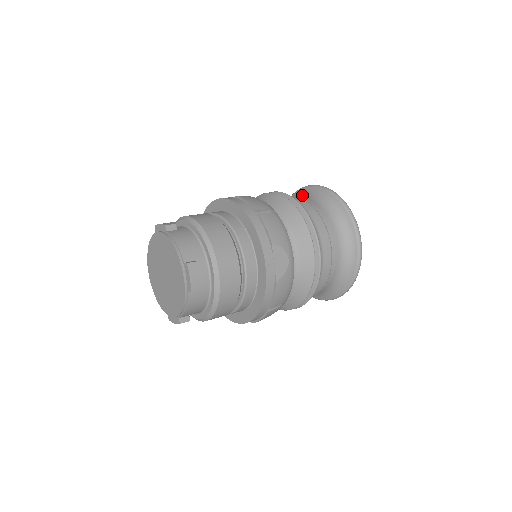
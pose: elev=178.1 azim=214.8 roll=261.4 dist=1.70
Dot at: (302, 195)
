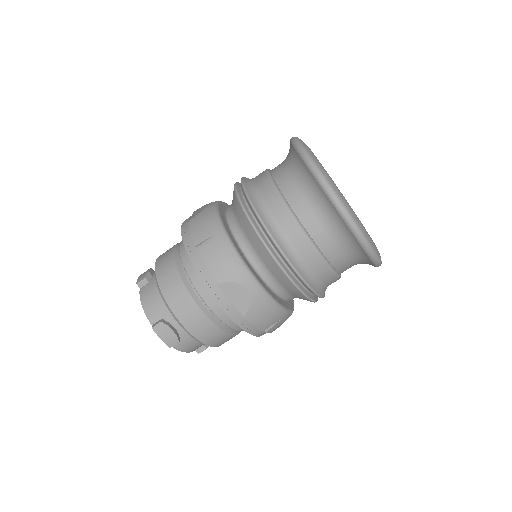
Dot at: occluded
